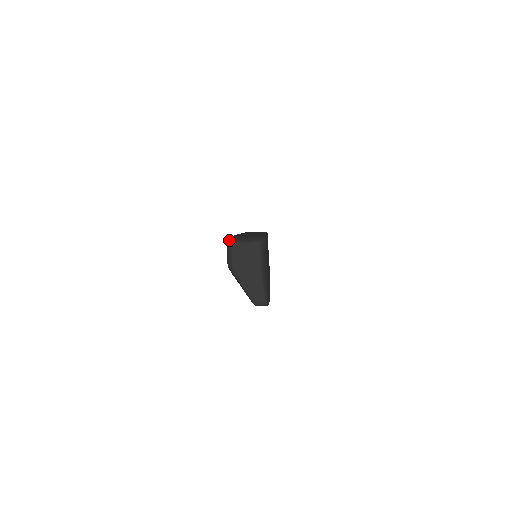
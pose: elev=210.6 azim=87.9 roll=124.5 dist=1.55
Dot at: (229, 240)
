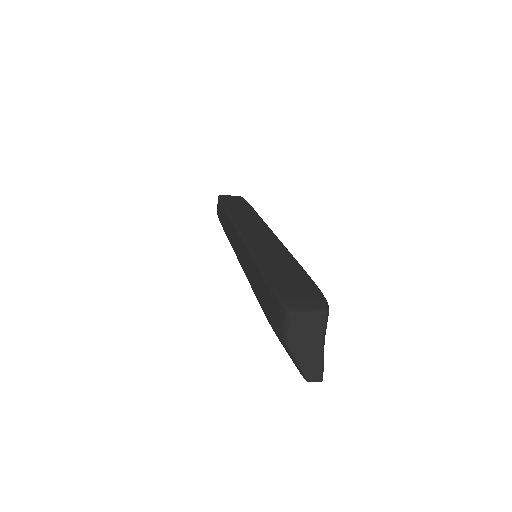
Dot at: (287, 307)
